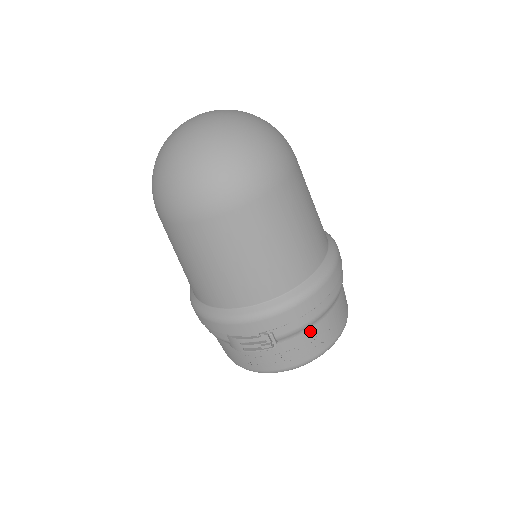
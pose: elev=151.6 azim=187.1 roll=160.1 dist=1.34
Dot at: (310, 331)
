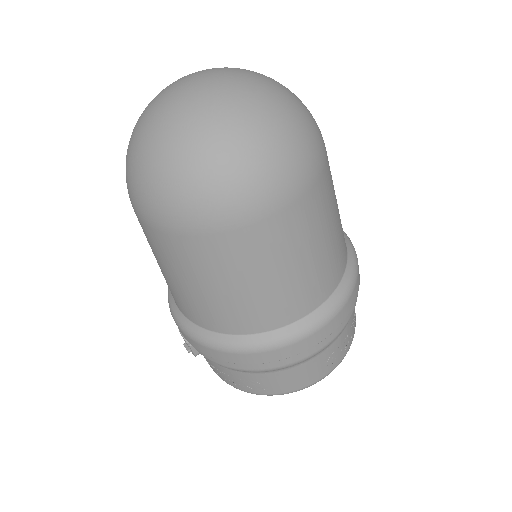
Dot at: (233, 371)
